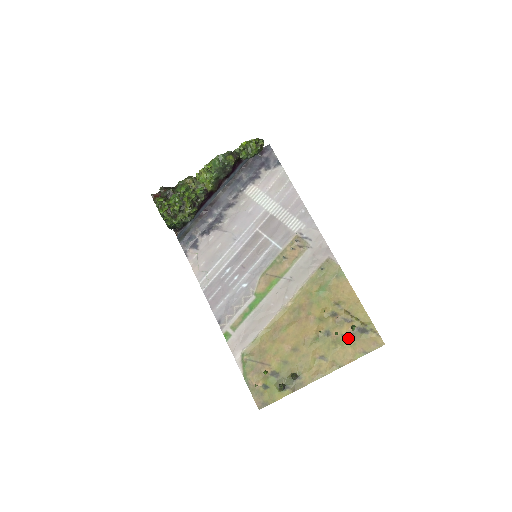
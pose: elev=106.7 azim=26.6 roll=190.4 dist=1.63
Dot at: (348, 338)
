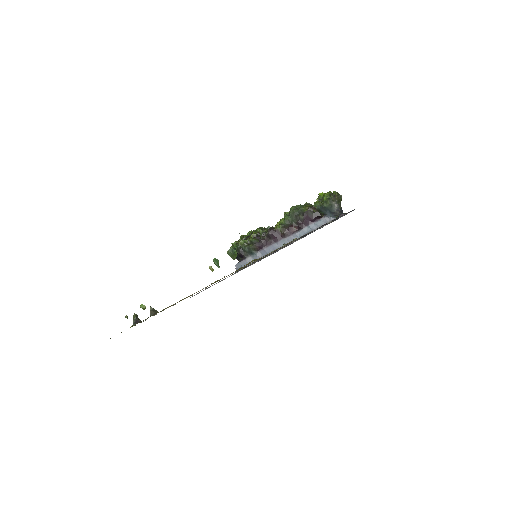
Dot at: occluded
